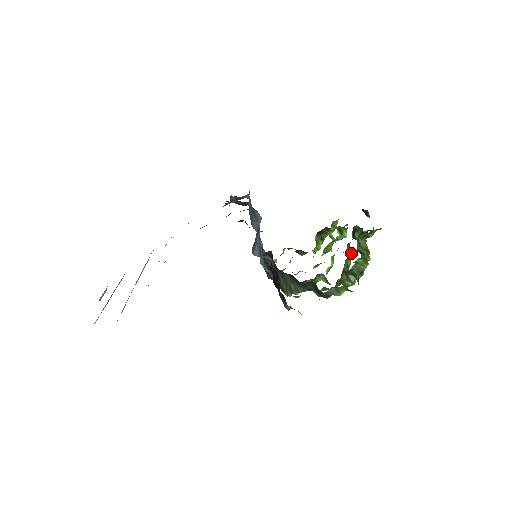
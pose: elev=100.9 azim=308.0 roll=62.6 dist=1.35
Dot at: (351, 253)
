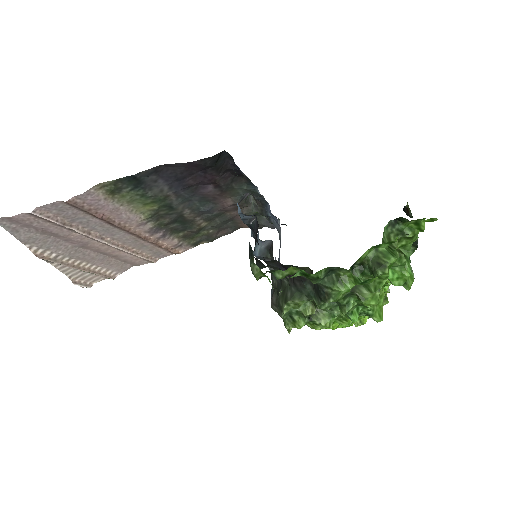
Dot at: occluded
